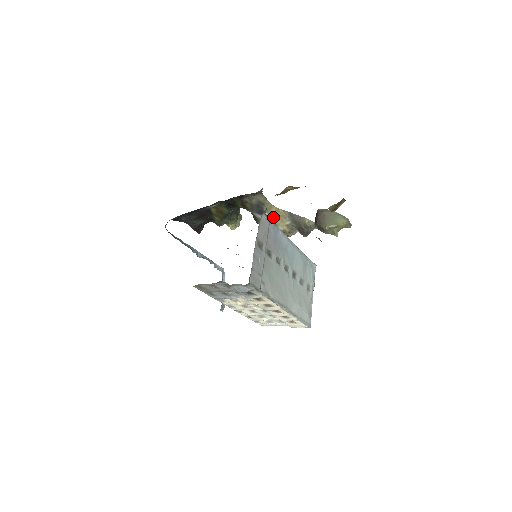
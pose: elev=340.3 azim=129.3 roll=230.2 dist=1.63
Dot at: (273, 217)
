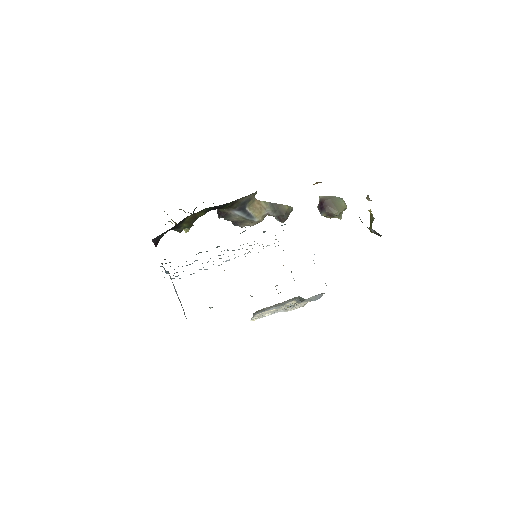
Dot at: (252, 211)
